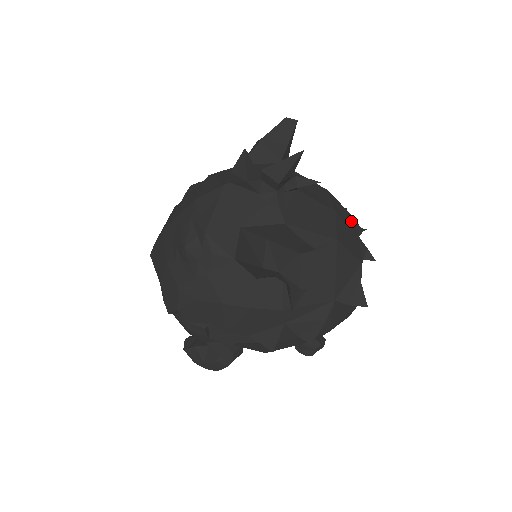
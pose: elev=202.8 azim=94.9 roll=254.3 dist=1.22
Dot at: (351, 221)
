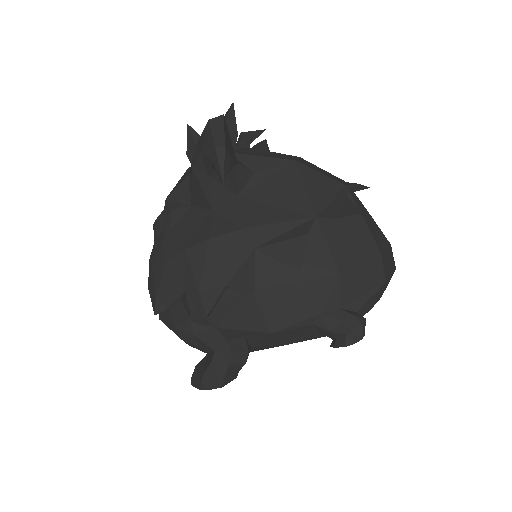
Dot at: occluded
